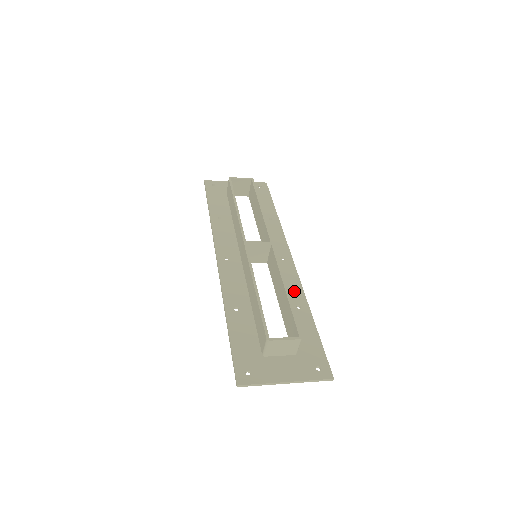
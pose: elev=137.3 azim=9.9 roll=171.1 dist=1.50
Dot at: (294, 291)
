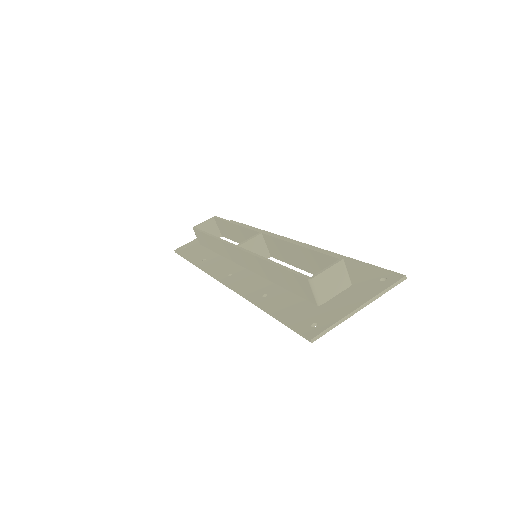
Dot at: occluded
